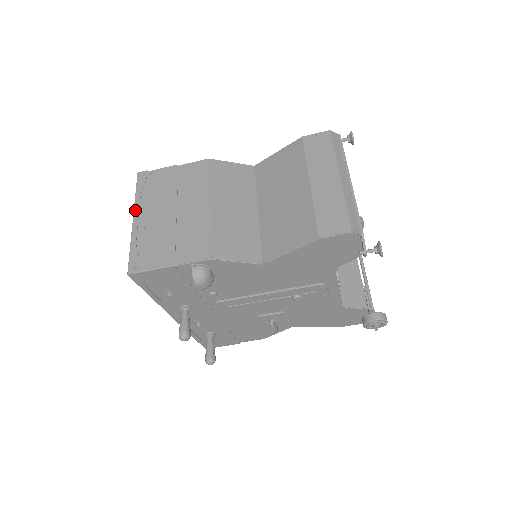
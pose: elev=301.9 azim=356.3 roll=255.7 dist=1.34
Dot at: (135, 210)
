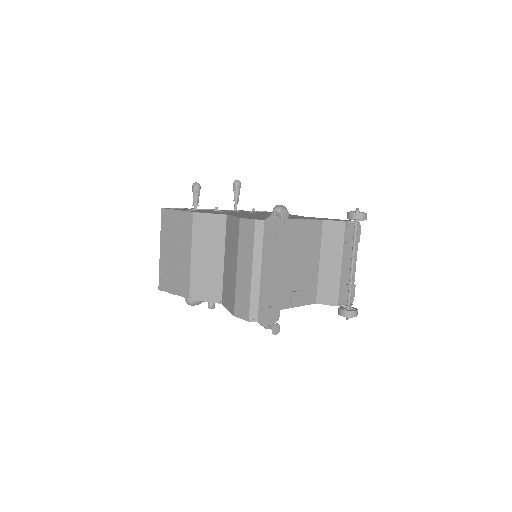
Dot at: (160, 242)
